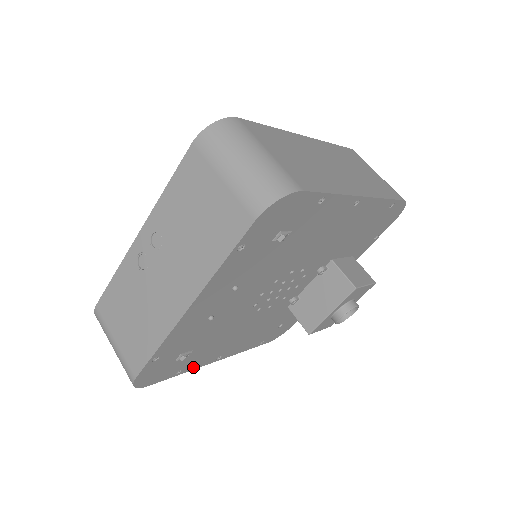
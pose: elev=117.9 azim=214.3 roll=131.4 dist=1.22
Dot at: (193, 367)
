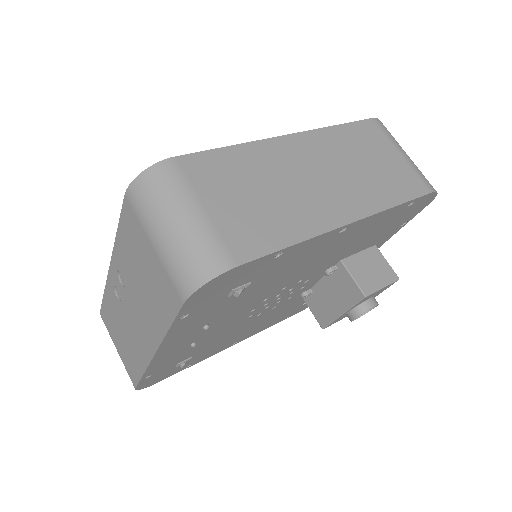
Dot at: (205, 358)
